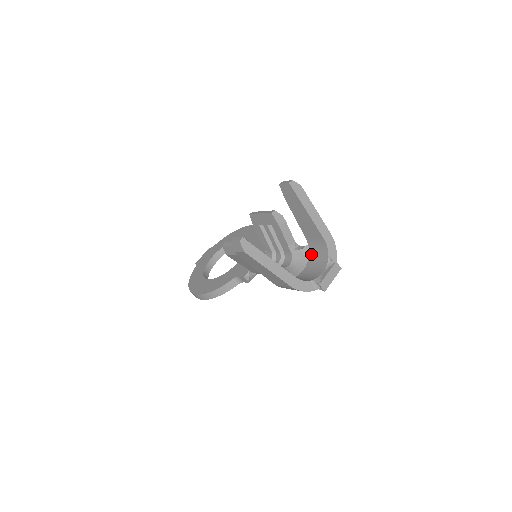
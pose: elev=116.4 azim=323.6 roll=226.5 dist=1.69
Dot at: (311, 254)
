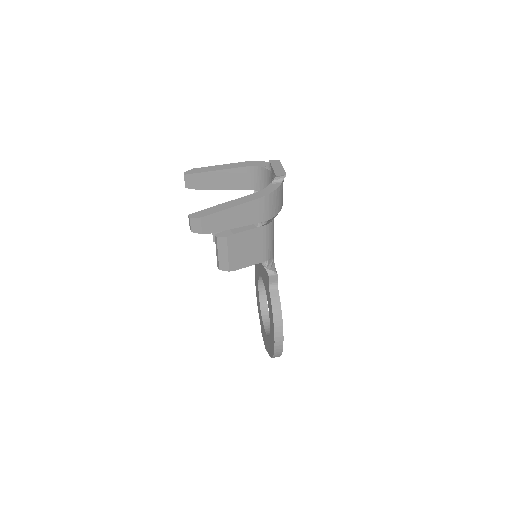
Dot at: occluded
